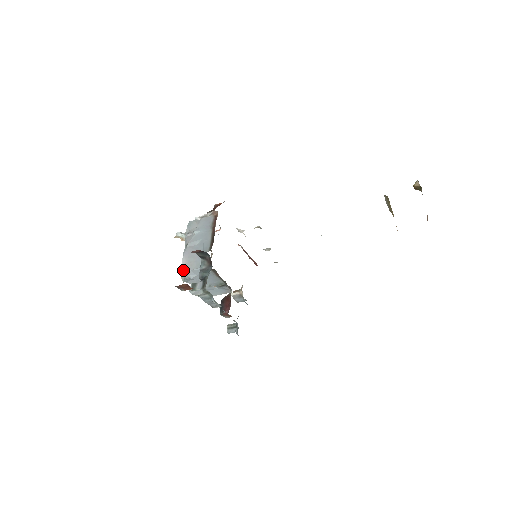
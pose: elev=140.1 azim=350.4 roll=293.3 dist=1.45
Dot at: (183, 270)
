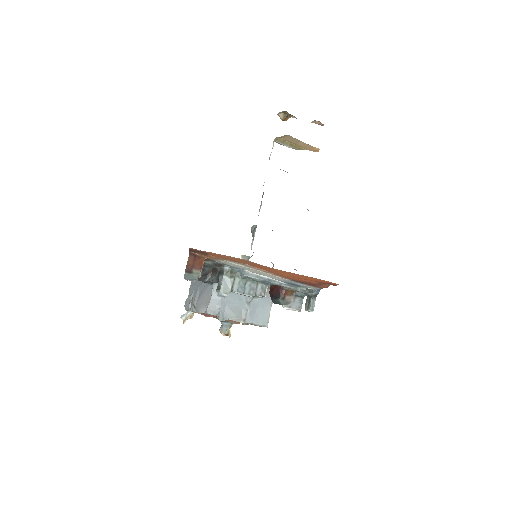
Dot at: (206, 309)
